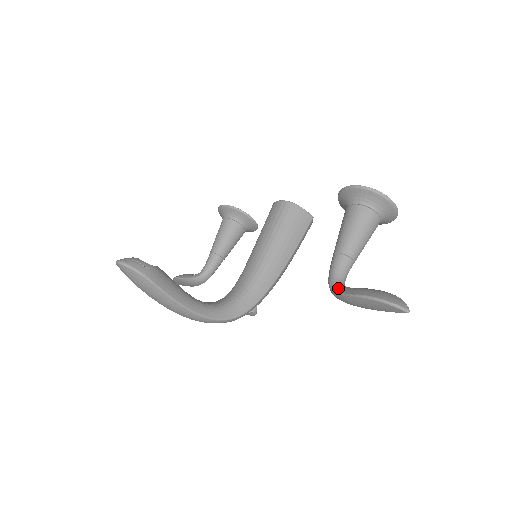
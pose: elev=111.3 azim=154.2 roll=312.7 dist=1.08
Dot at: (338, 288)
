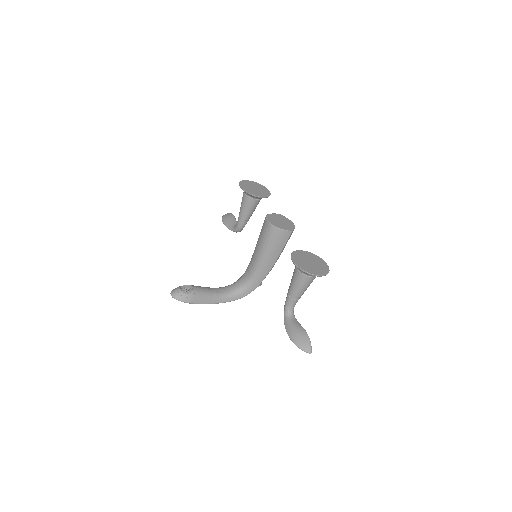
Dot at: (285, 319)
